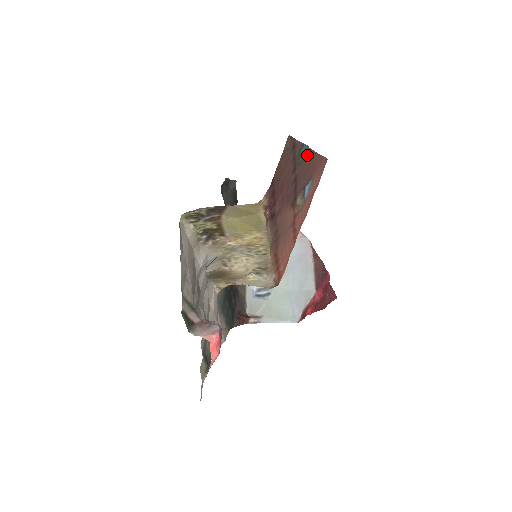
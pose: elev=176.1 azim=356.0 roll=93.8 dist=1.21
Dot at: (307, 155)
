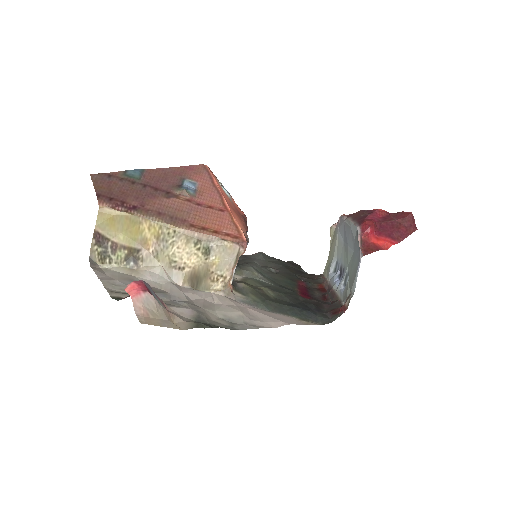
Dot at: (148, 173)
